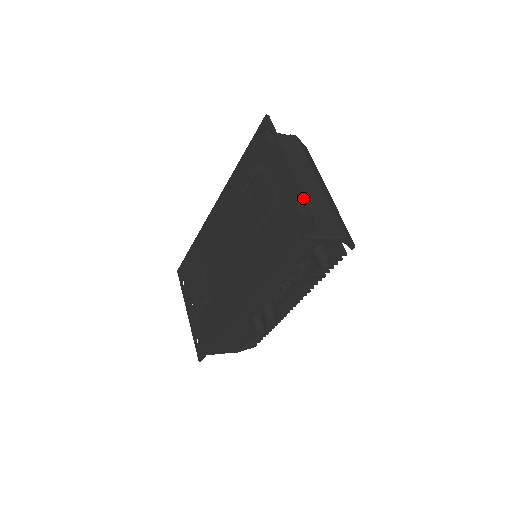
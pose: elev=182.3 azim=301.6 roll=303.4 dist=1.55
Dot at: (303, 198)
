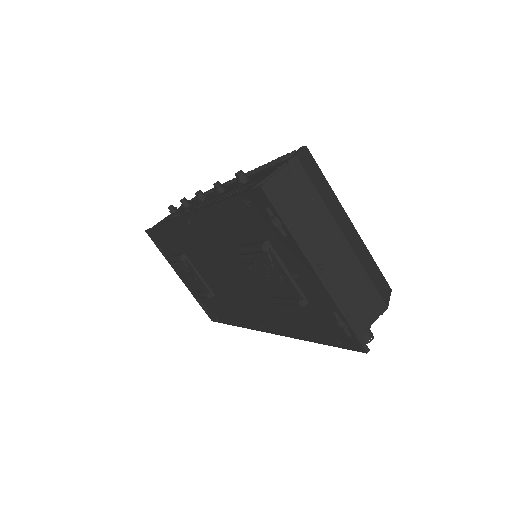
Dot at: (346, 323)
